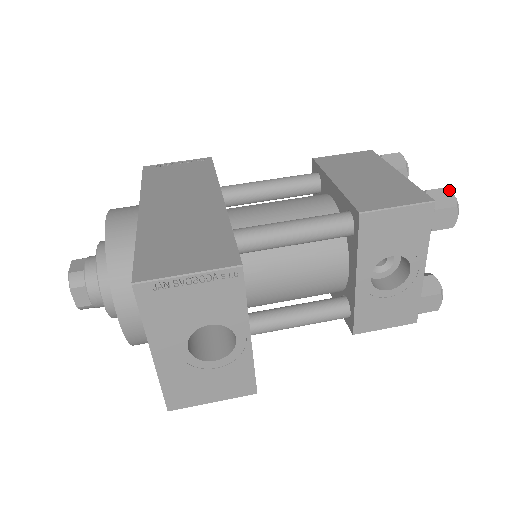
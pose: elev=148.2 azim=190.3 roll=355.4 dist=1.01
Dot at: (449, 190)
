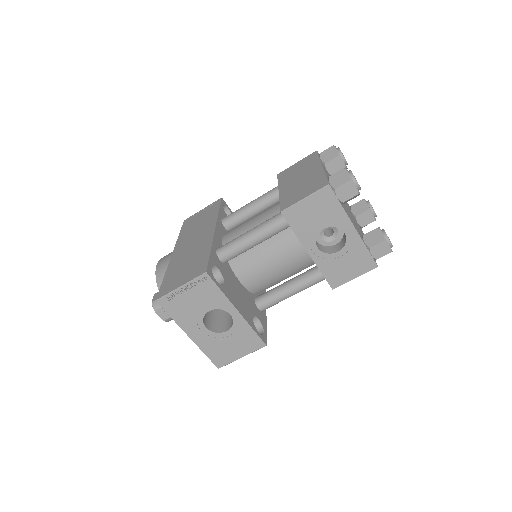
Dot at: (344, 170)
